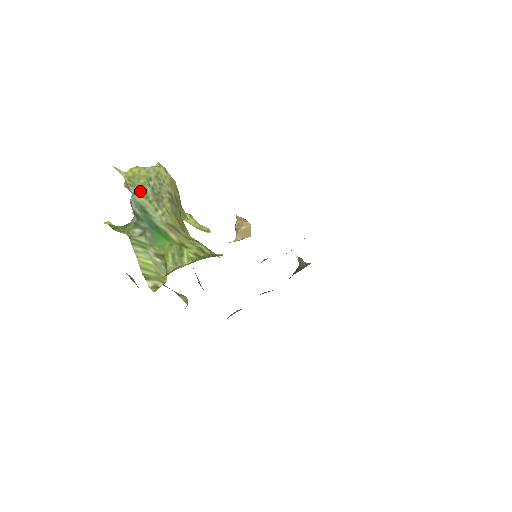
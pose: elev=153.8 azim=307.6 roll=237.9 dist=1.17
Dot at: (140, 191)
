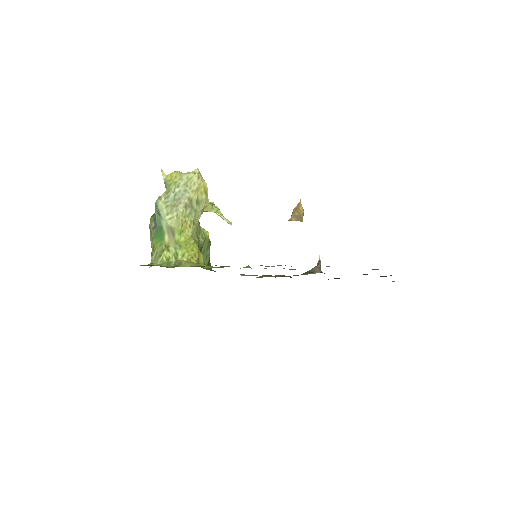
Dot at: (164, 197)
